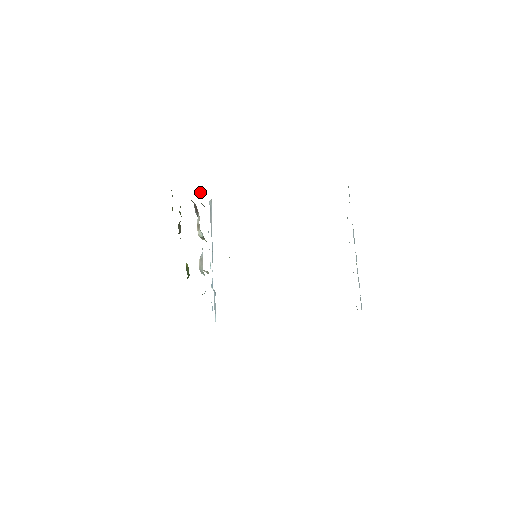
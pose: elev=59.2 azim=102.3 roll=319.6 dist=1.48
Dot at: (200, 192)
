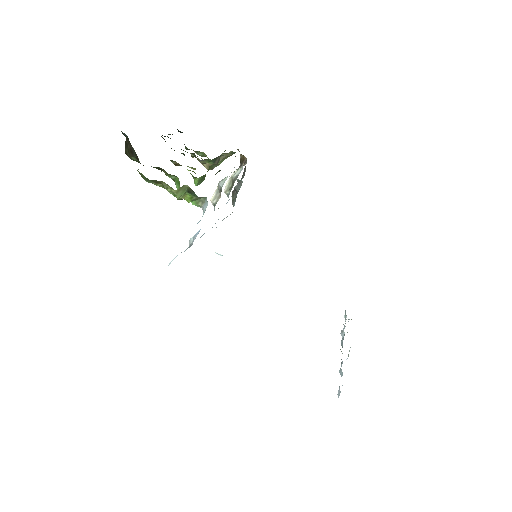
Dot at: occluded
